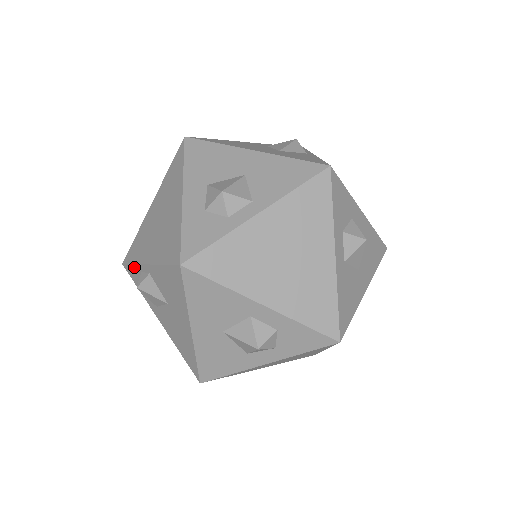
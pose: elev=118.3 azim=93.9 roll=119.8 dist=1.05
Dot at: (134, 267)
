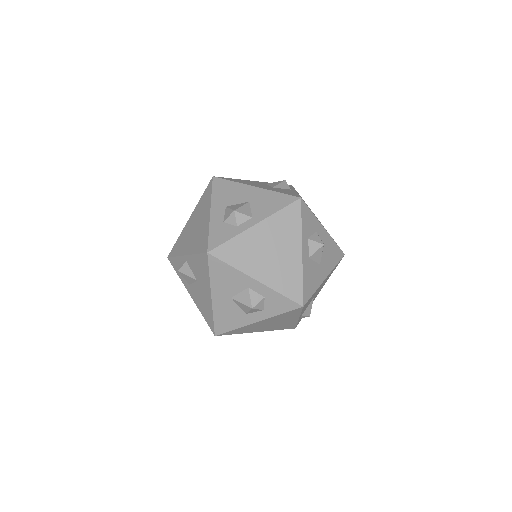
Dot at: (176, 258)
